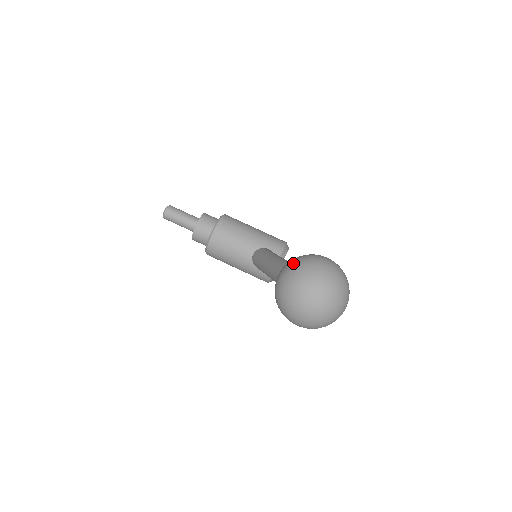
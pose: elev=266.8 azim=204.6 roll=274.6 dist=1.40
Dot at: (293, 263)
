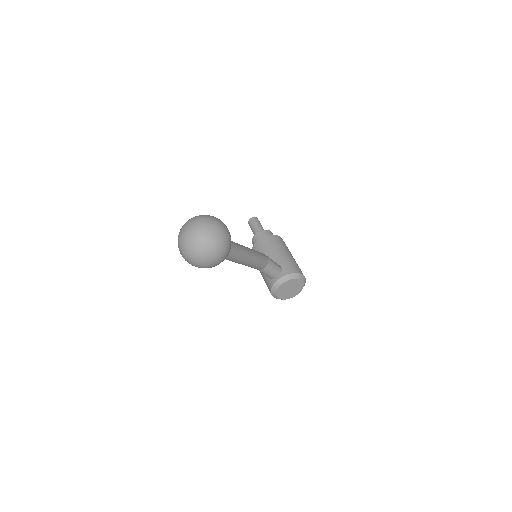
Dot at: occluded
